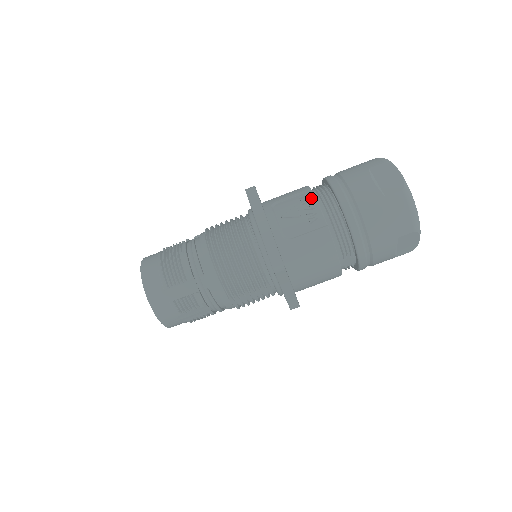
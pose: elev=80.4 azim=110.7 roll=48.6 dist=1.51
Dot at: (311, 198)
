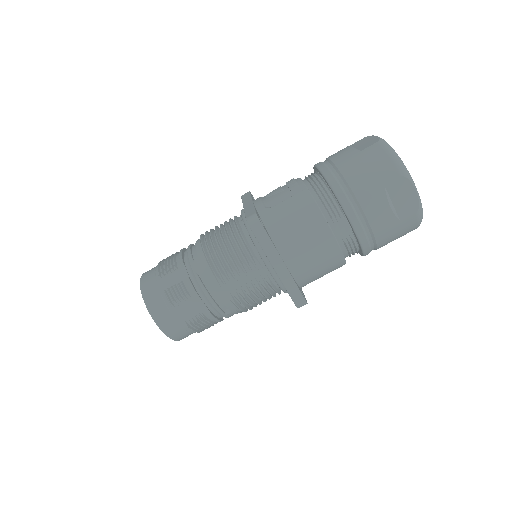
Dot at: (295, 179)
